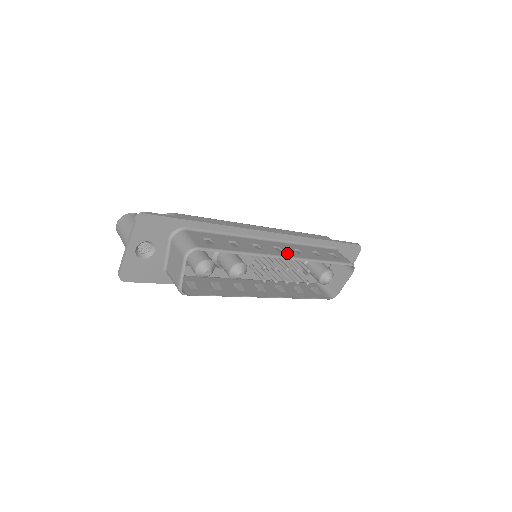
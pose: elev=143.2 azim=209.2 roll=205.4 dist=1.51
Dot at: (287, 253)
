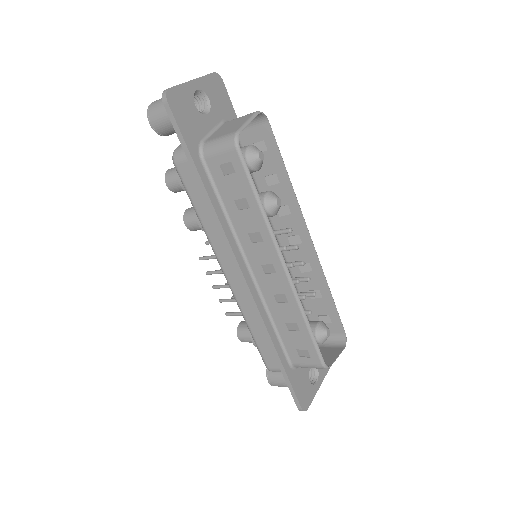
Dot at: (305, 244)
